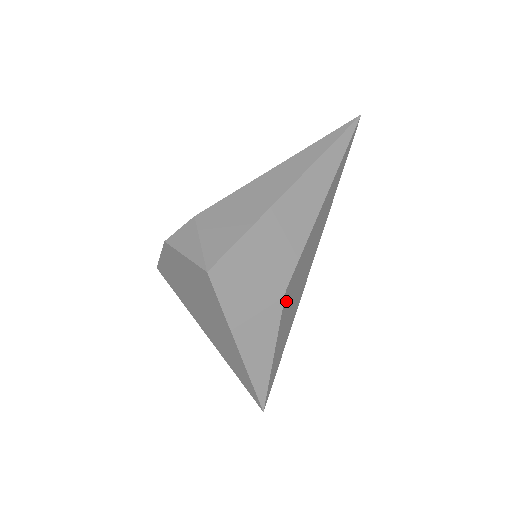
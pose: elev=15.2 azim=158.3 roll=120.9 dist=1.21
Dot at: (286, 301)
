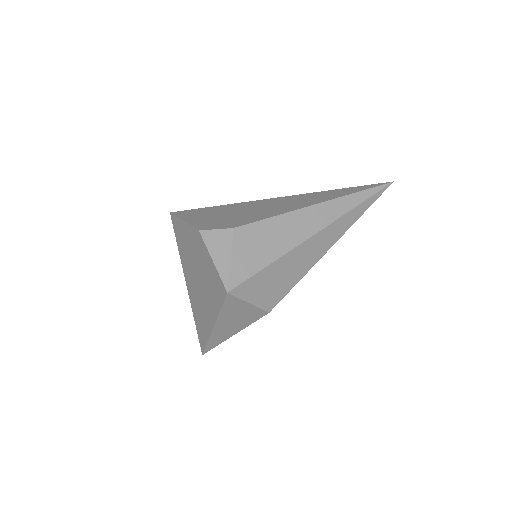
Dot at: occluded
